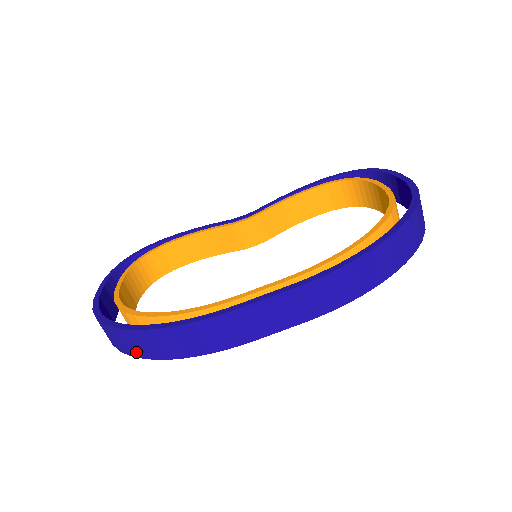
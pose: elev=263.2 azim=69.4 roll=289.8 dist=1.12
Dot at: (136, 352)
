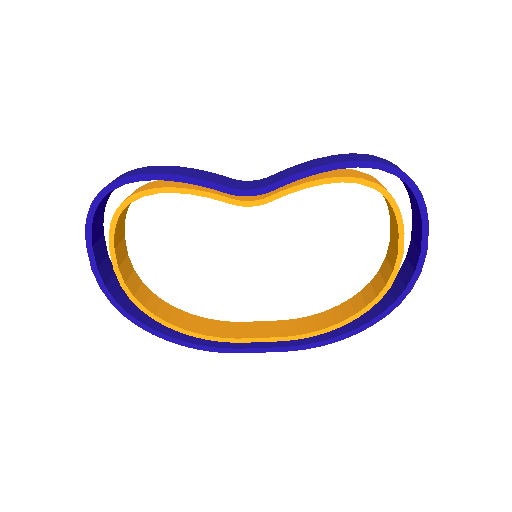
Dot at: occluded
